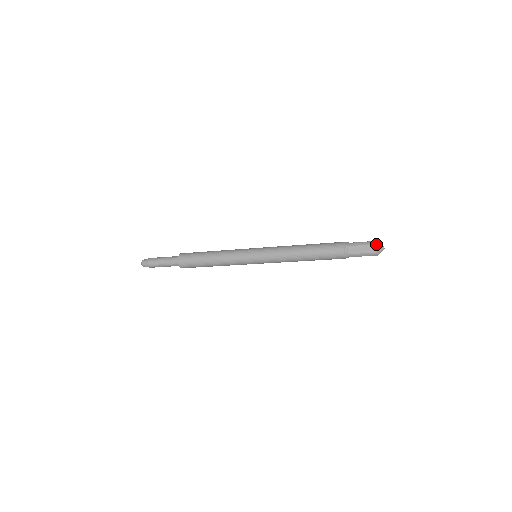
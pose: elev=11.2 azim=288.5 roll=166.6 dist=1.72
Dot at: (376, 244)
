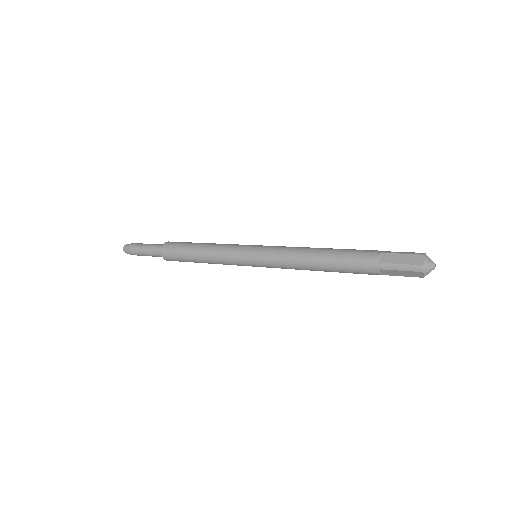
Dot at: (421, 272)
